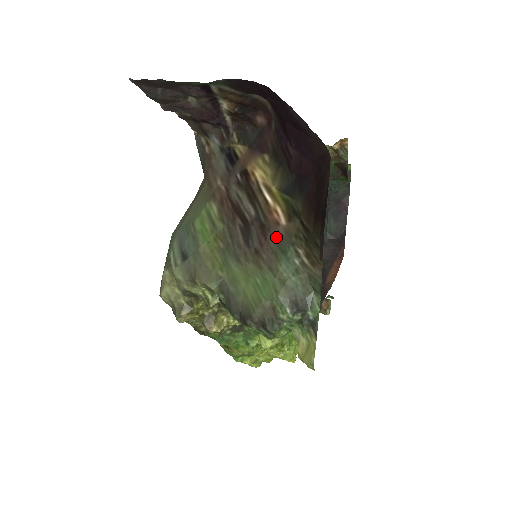
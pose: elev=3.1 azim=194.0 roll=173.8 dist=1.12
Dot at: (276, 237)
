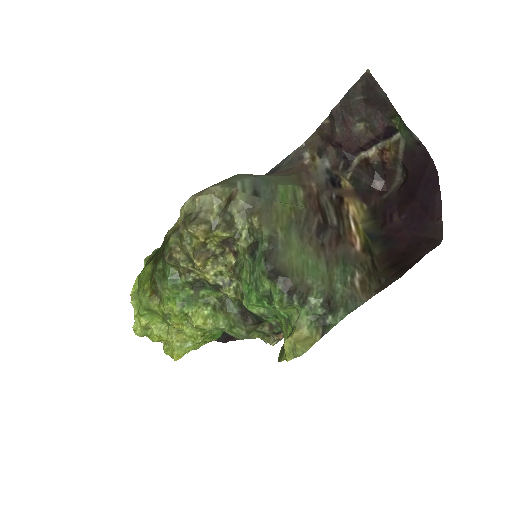
Dot at: (346, 251)
